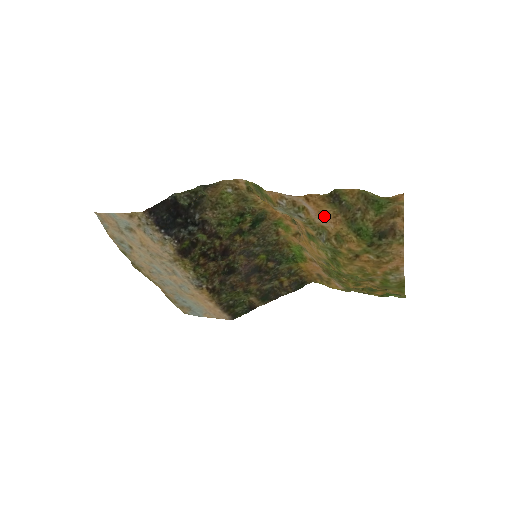
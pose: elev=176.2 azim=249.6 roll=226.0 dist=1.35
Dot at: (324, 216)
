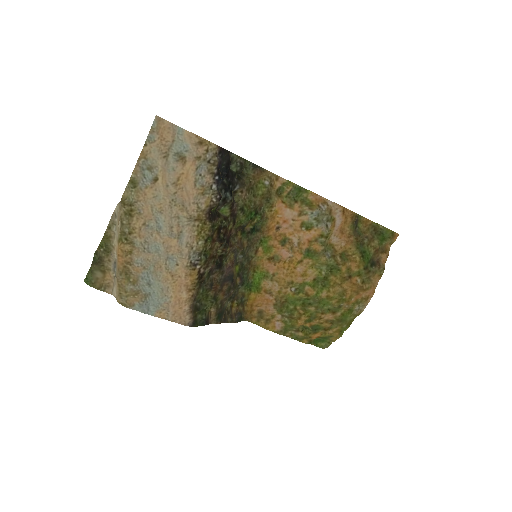
Dot at: (342, 233)
